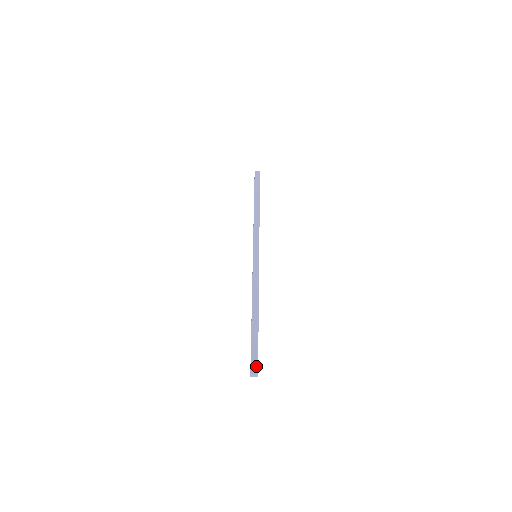
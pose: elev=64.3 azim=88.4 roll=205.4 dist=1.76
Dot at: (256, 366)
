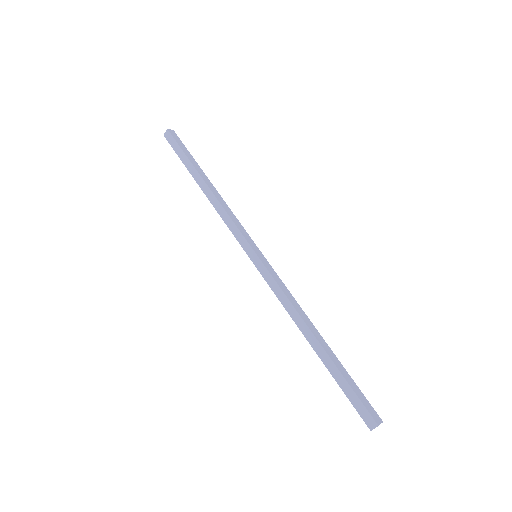
Dot at: (369, 417)
